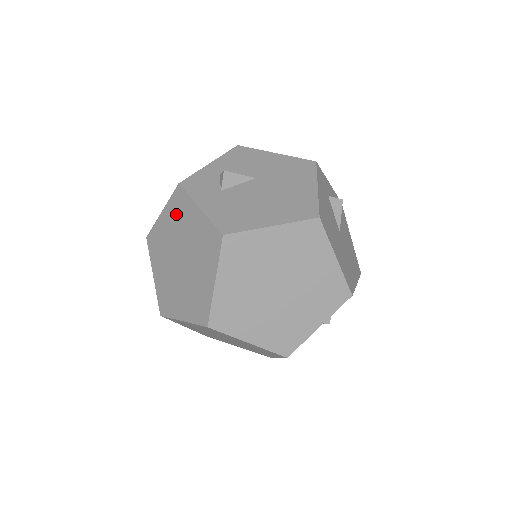
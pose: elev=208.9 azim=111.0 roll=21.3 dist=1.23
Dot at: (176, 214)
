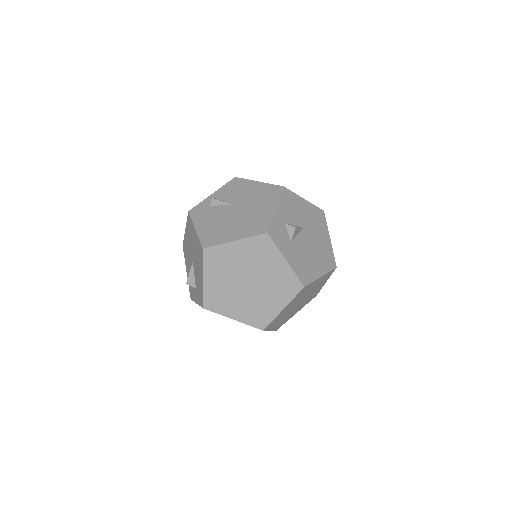
Dot at: (255, 252)
